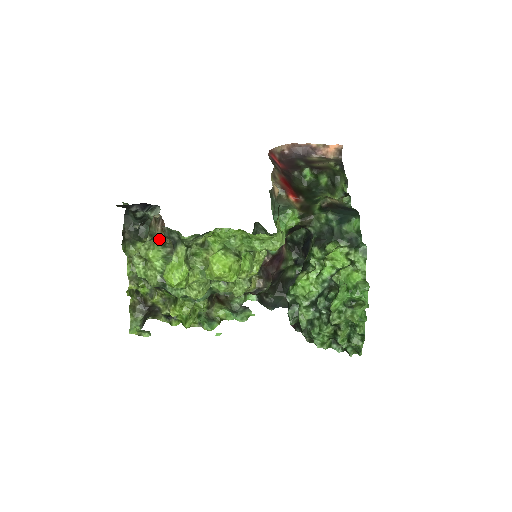
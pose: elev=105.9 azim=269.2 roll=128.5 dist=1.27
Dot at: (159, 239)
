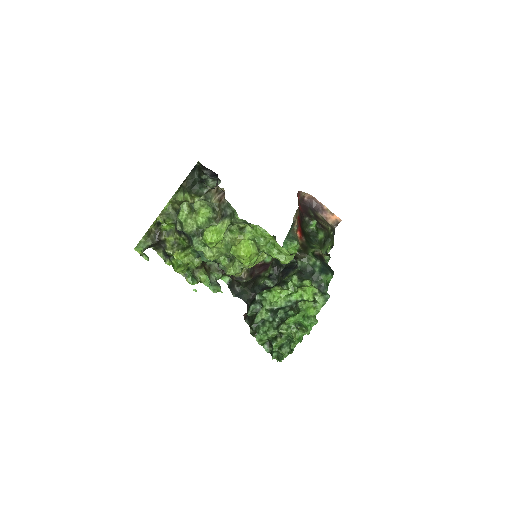
Dot at: (212, 204)
